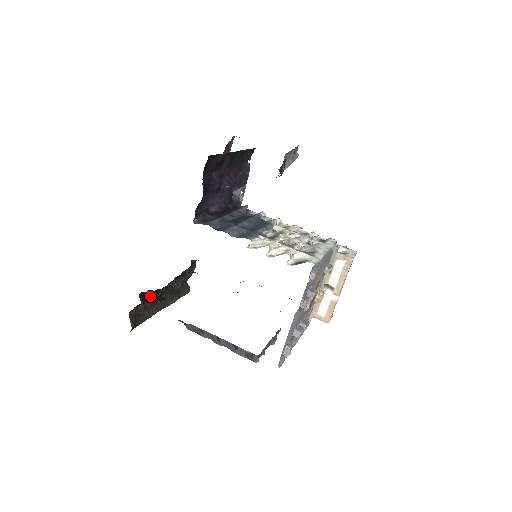
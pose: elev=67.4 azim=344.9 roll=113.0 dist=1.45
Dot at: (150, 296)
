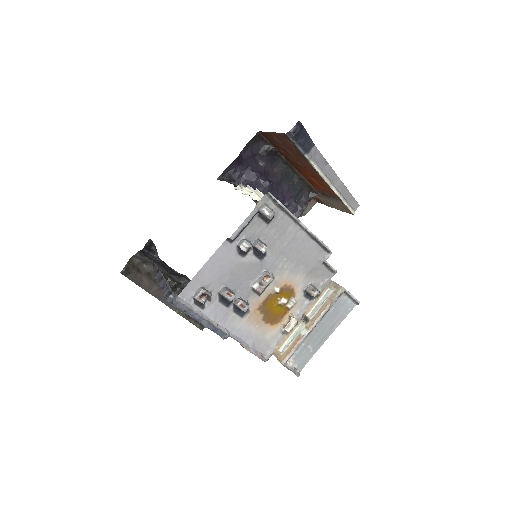
Dot at: (156, 253)
